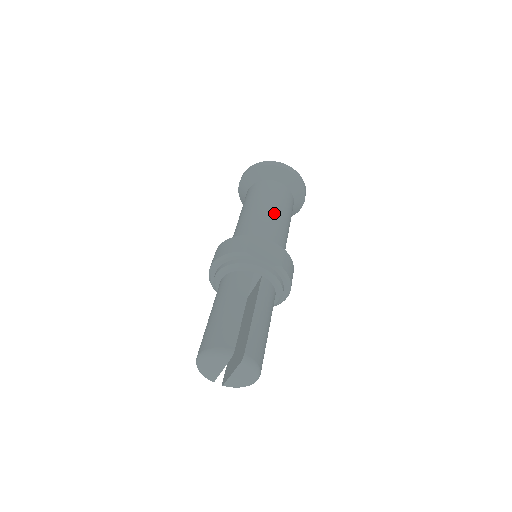
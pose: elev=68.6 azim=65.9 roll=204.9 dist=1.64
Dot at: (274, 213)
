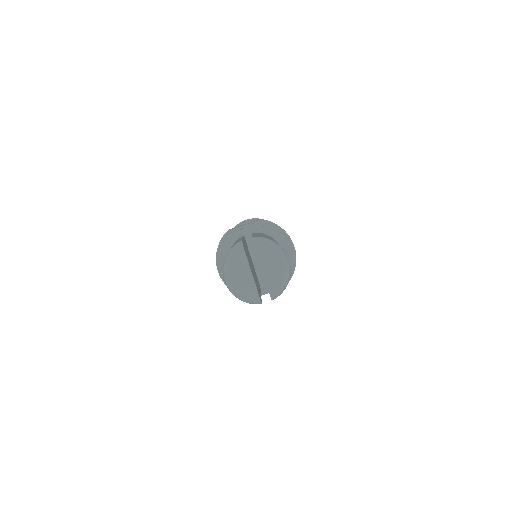
Dot at: occluded
